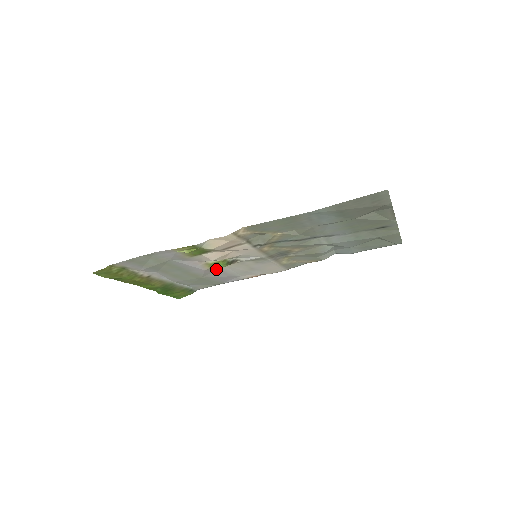
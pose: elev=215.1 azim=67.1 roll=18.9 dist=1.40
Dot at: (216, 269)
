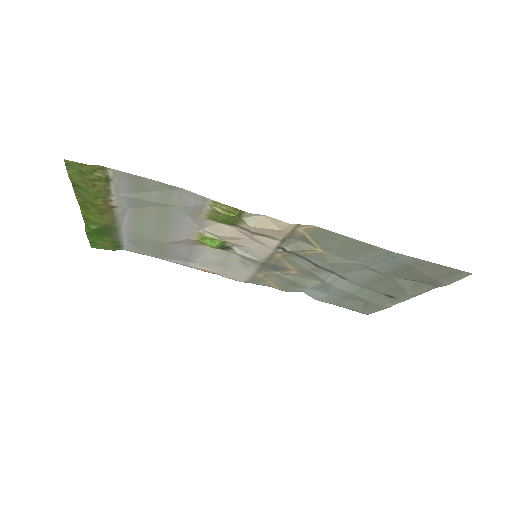
Dot at: (194, 244)
